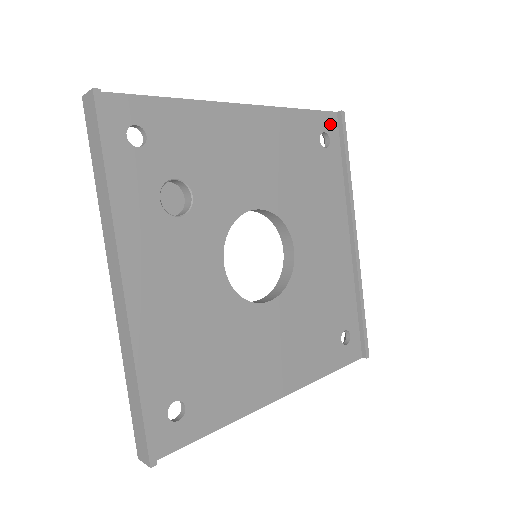
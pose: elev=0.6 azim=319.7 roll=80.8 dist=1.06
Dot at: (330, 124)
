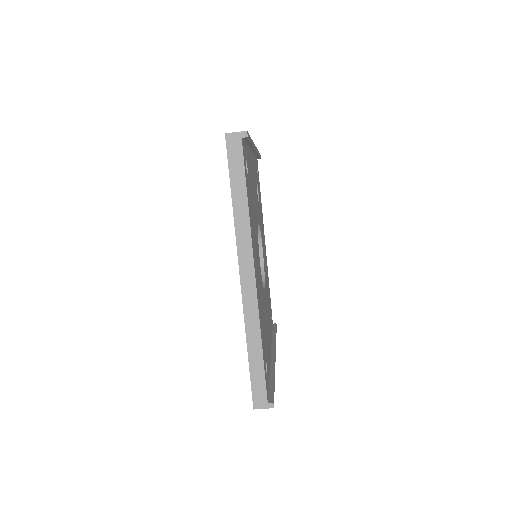
Dot at: occluded
